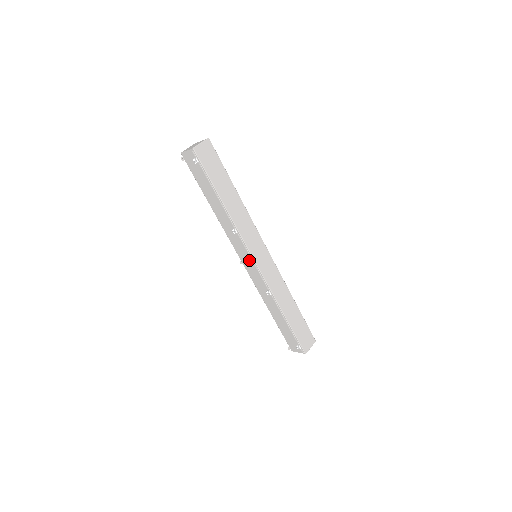
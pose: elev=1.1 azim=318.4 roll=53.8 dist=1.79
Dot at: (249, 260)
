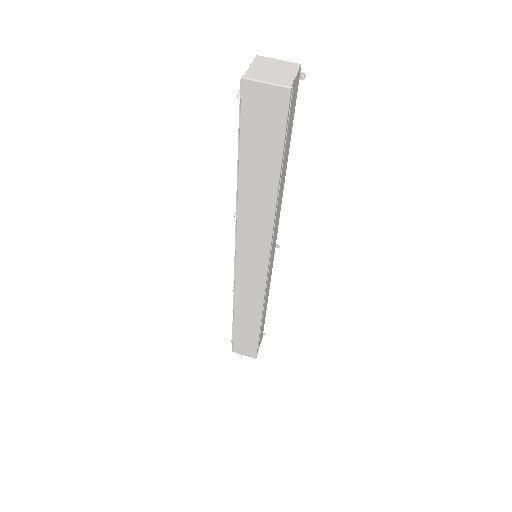
Dot at: occluded
